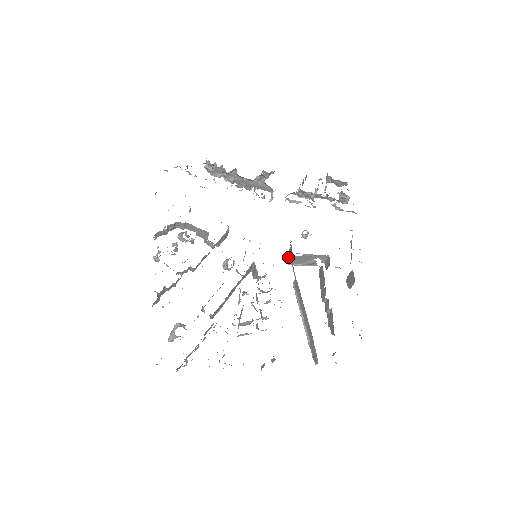
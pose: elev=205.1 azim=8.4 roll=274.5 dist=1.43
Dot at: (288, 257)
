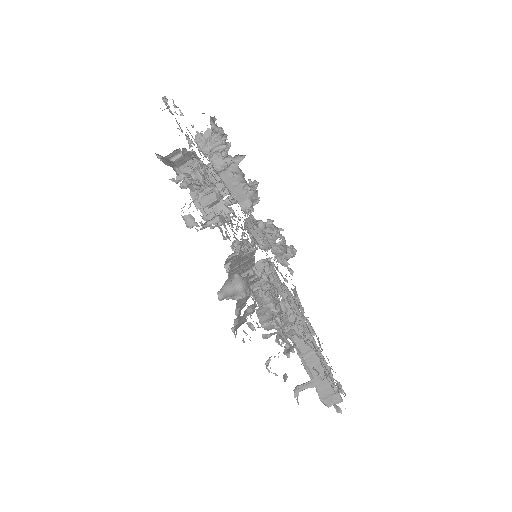
Dot at: occluded
